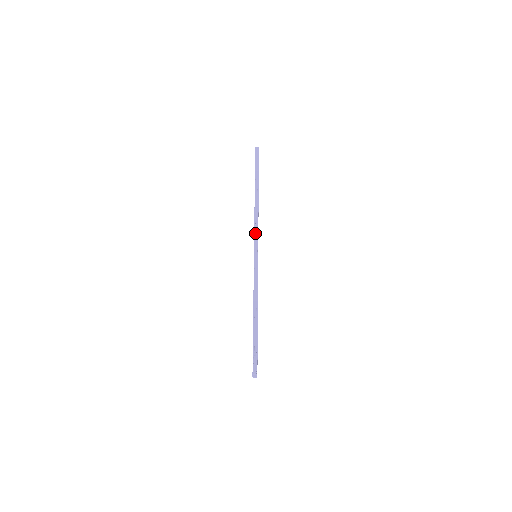
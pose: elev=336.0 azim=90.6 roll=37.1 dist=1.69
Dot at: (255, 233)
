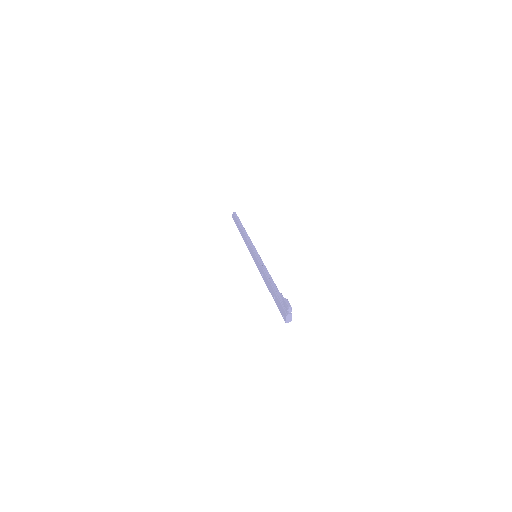
Dot at: (250, 244)
